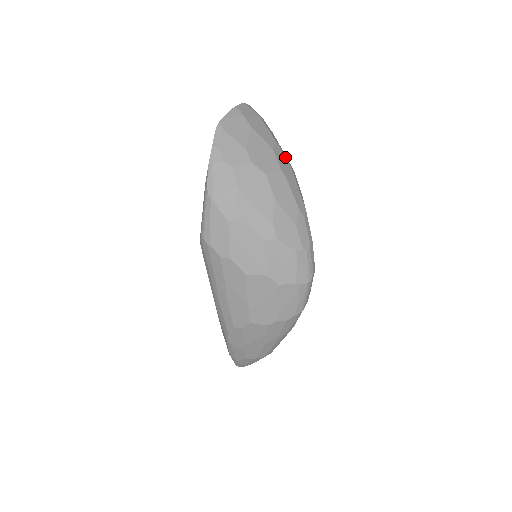
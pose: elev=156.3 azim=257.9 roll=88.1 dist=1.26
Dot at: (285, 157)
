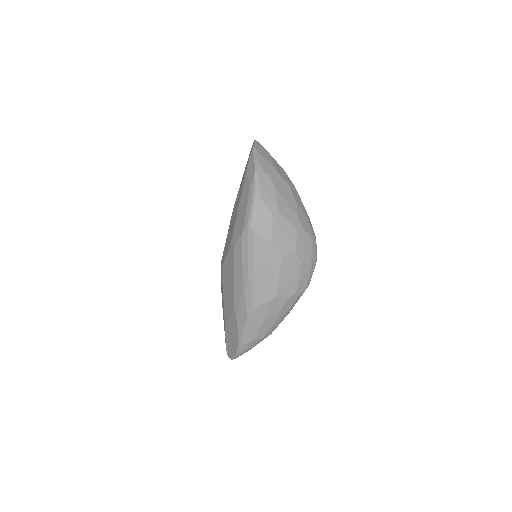
Dot at: occluded
